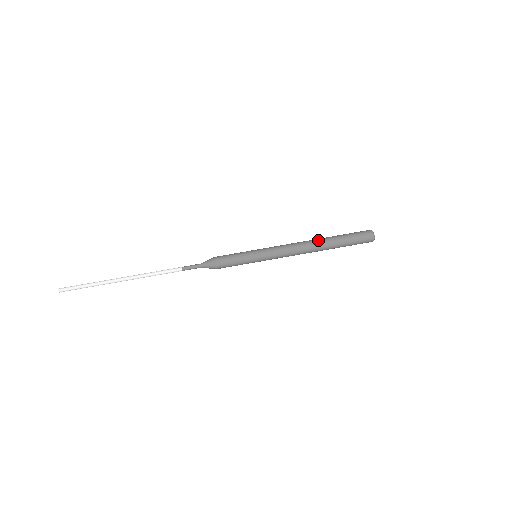
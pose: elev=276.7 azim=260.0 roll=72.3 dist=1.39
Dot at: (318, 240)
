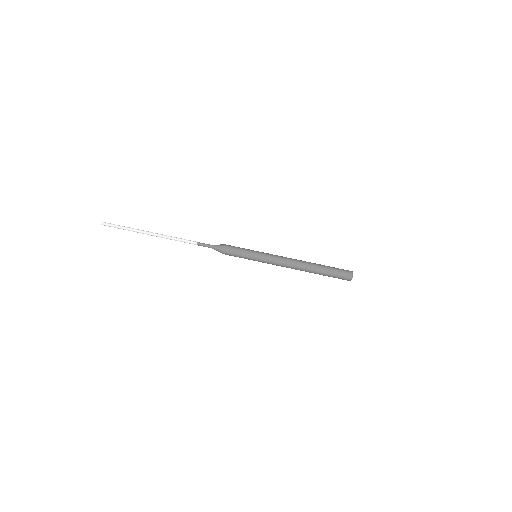
Dot at: (308, 262)
